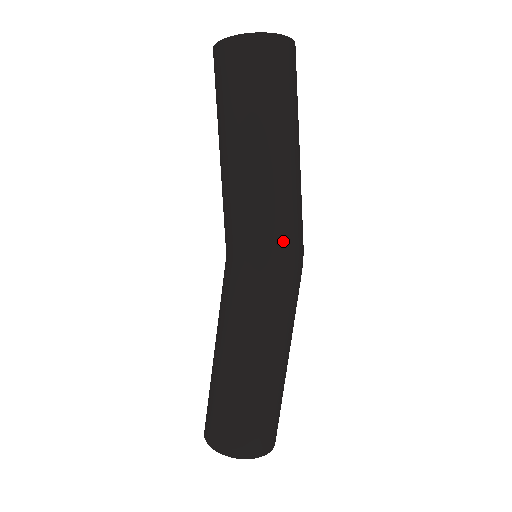
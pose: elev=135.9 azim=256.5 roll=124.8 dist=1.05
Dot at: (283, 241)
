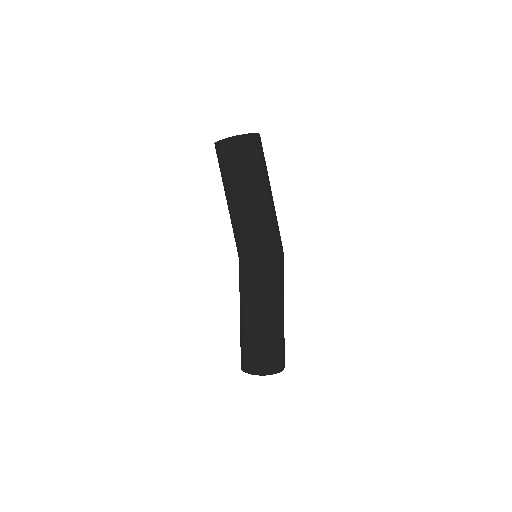
Dot at: (273, 244)
